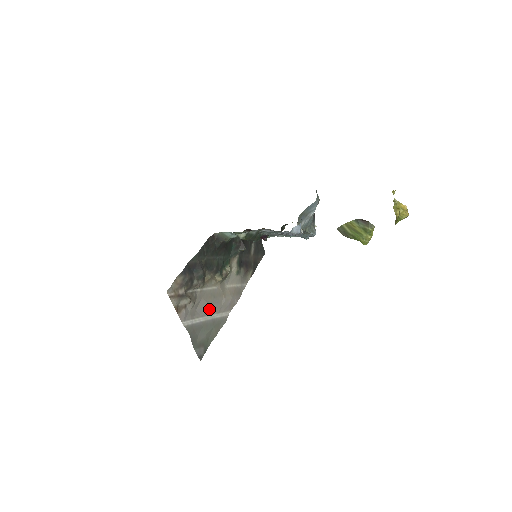
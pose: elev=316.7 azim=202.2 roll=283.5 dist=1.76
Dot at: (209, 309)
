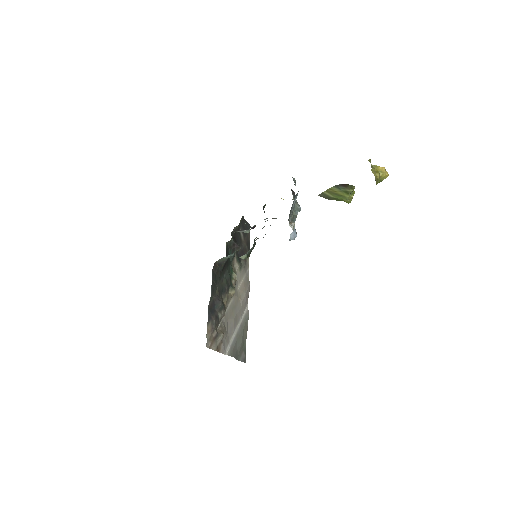
Dot at: (235, 321)
